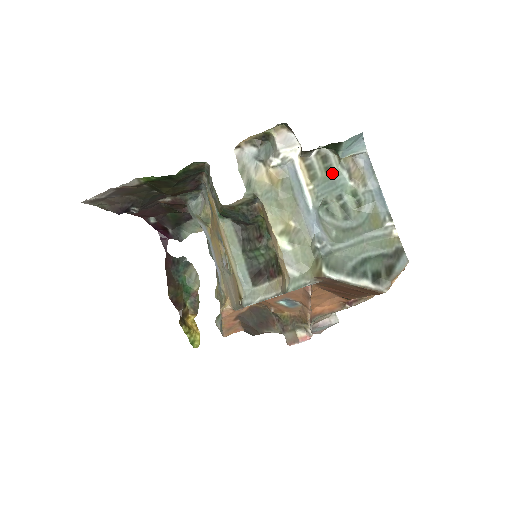
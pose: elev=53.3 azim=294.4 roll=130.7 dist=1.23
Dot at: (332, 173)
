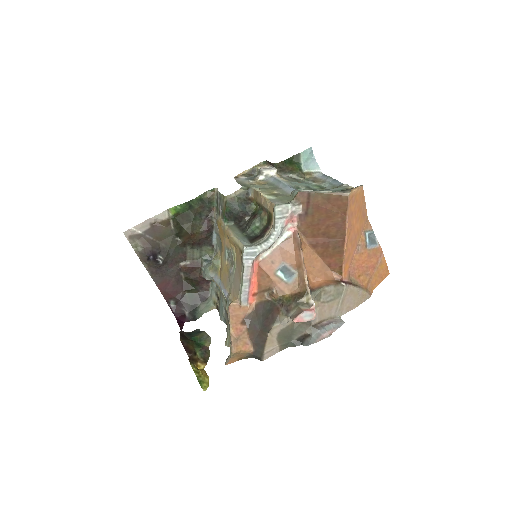
Dot at: (301, 182)
